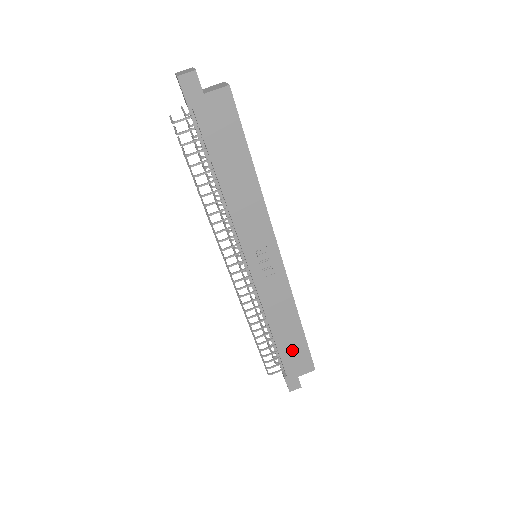
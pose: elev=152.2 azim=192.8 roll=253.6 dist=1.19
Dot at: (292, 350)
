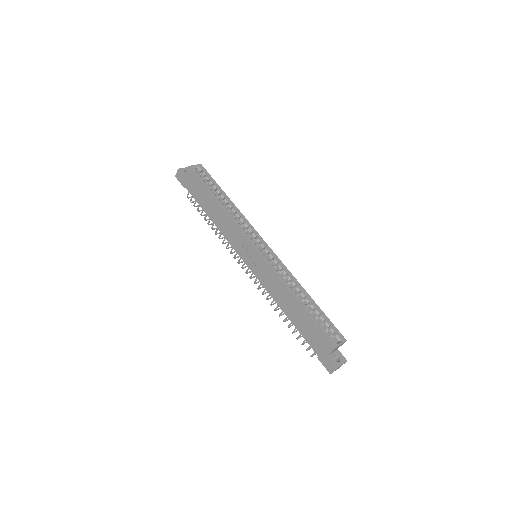
Dot at: (307, 328)
